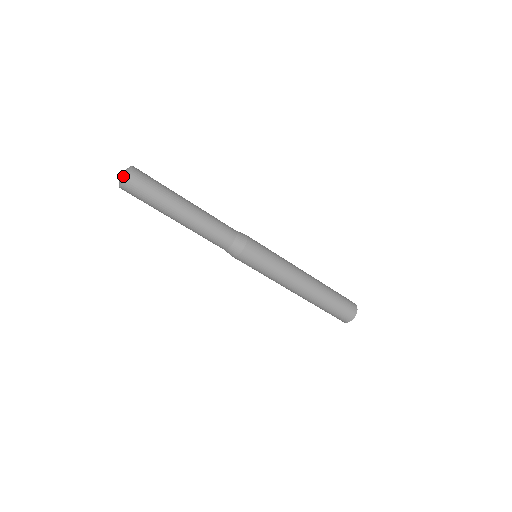
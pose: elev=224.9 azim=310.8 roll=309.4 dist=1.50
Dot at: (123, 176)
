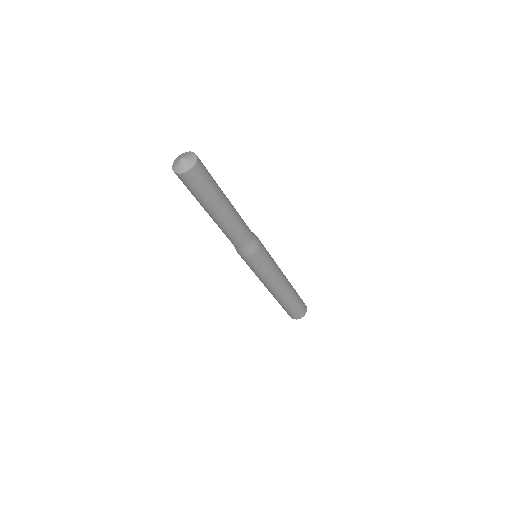
Dot at: (189, 158)
